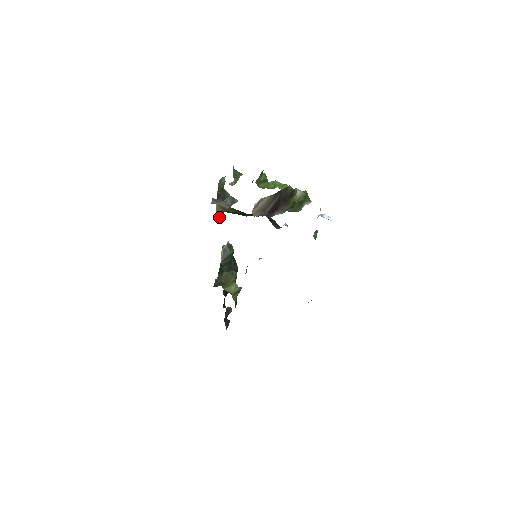
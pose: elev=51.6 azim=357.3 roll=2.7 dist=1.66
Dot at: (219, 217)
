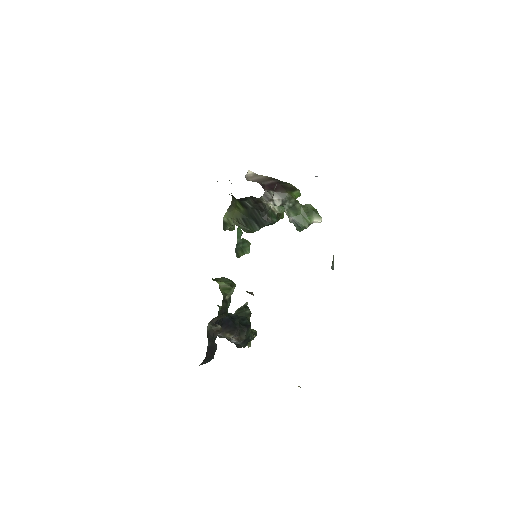
Dot at: (228, 226)
